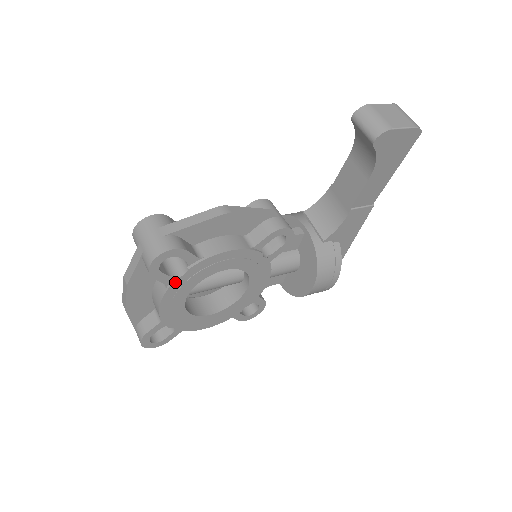
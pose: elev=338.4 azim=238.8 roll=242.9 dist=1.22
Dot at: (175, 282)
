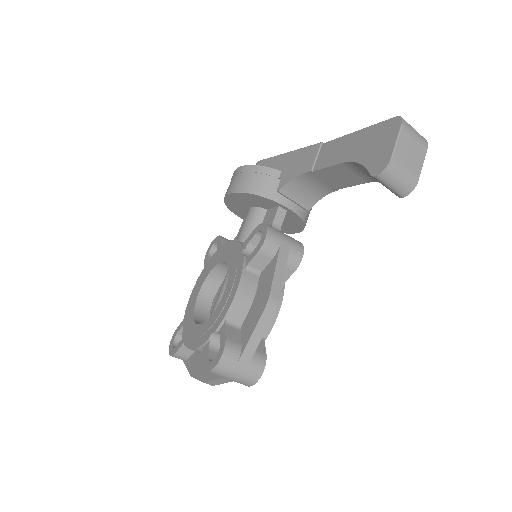
Dot at: occluded
